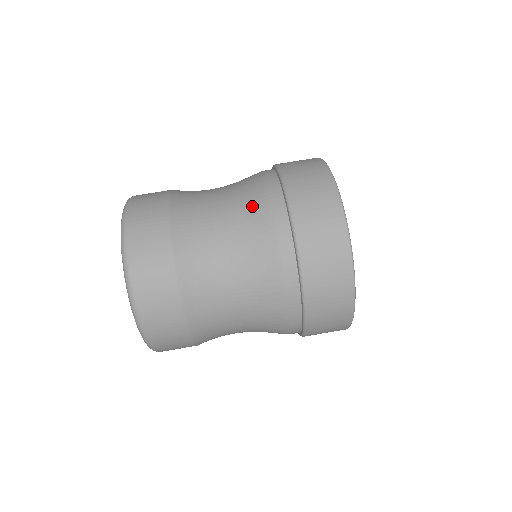
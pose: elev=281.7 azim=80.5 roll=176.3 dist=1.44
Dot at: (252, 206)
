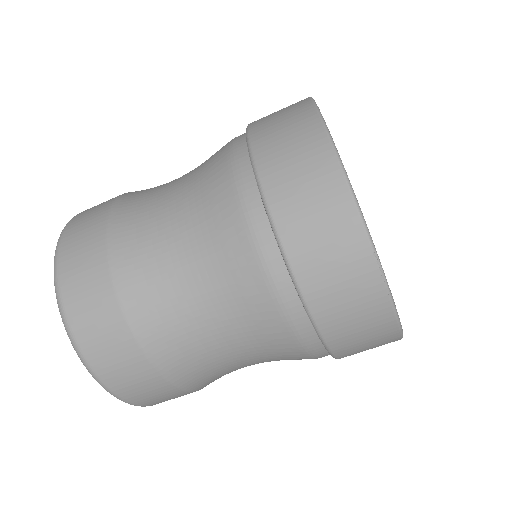
Dot at: (209, 168)
